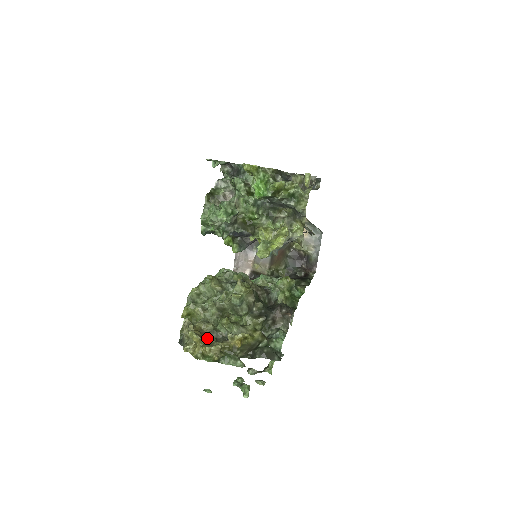
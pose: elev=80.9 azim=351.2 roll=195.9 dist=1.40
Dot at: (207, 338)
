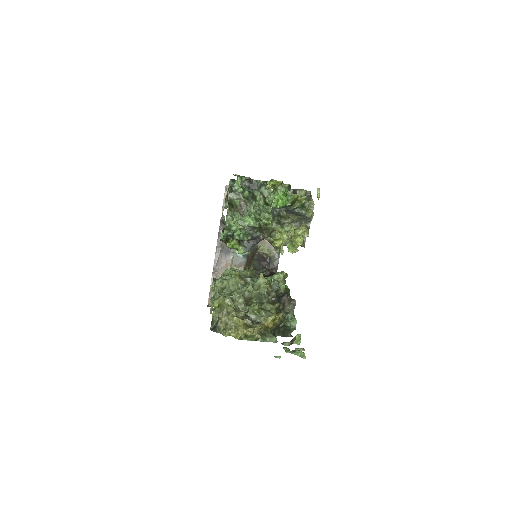
Dot at: (245, 322)
